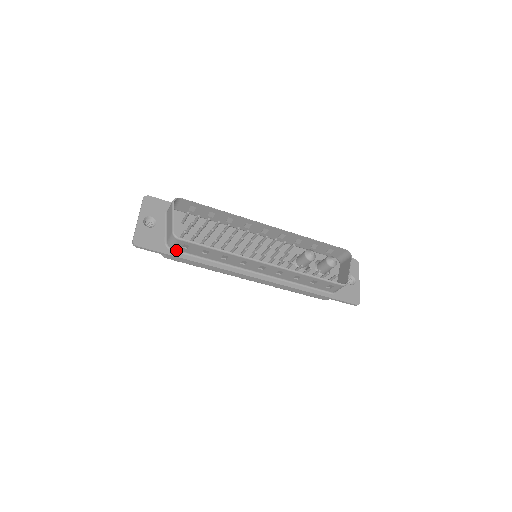
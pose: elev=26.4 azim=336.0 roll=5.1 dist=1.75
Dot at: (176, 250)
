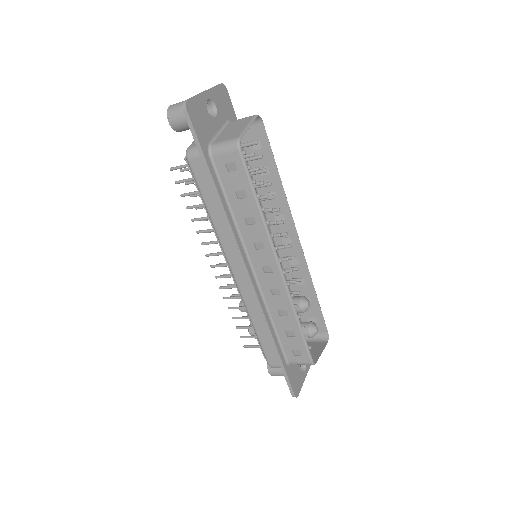
Dot at: (213, 161)
